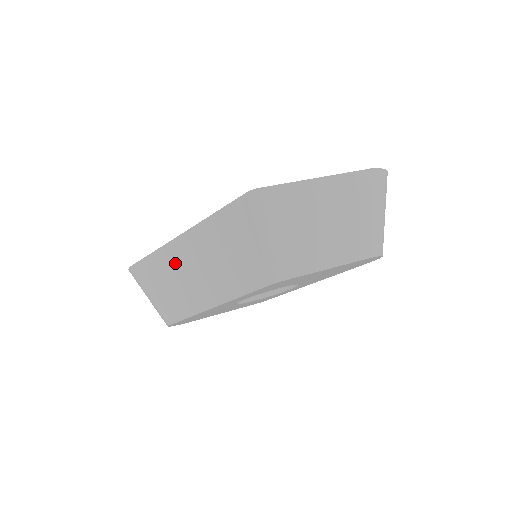
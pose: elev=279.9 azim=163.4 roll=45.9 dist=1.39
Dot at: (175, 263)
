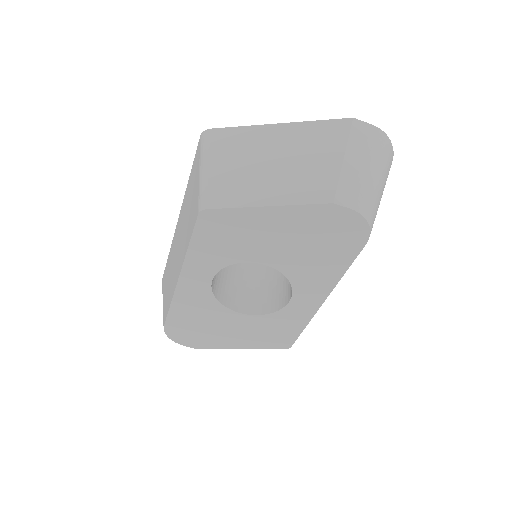
Dot at: (173, 251)
